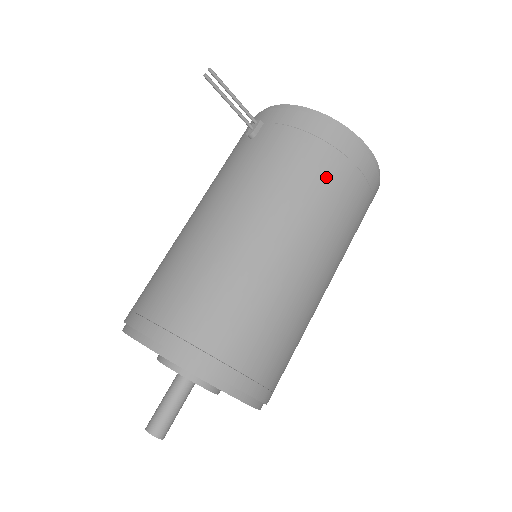
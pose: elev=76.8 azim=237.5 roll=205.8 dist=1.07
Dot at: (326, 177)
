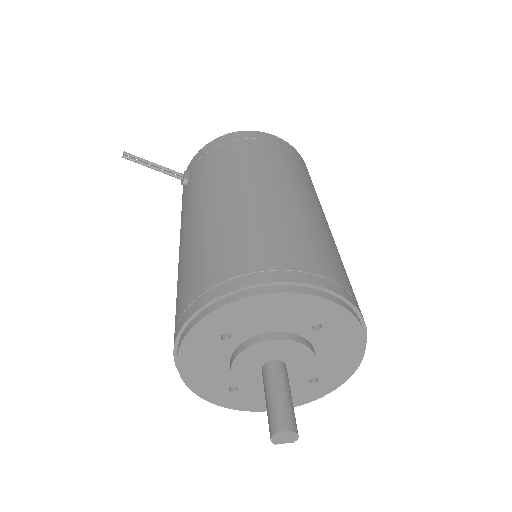
Dot at: (255, 151)
